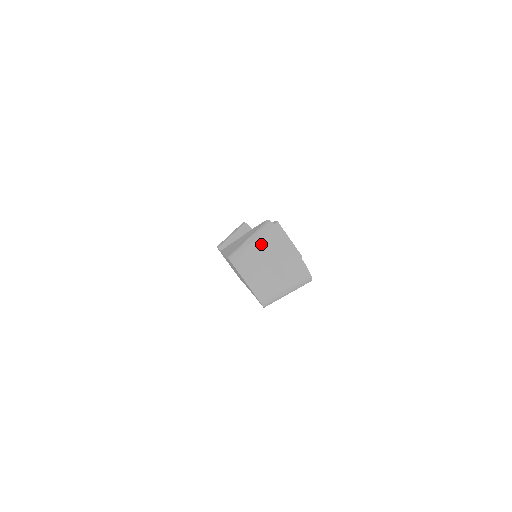
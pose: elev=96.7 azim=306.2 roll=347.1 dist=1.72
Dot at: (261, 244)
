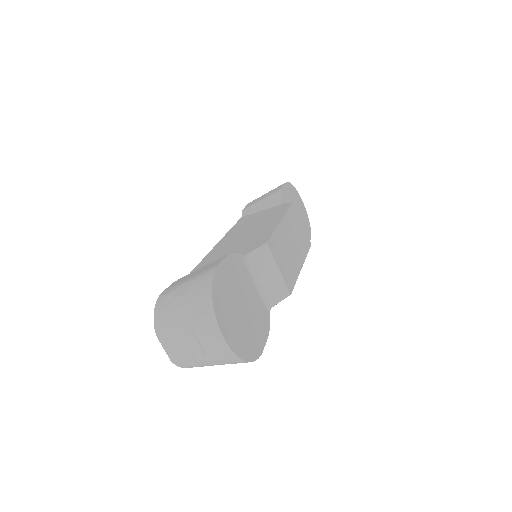
Dot at: (187, 305)
